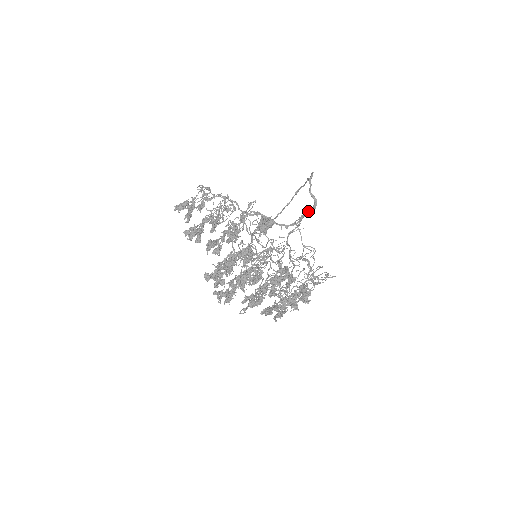
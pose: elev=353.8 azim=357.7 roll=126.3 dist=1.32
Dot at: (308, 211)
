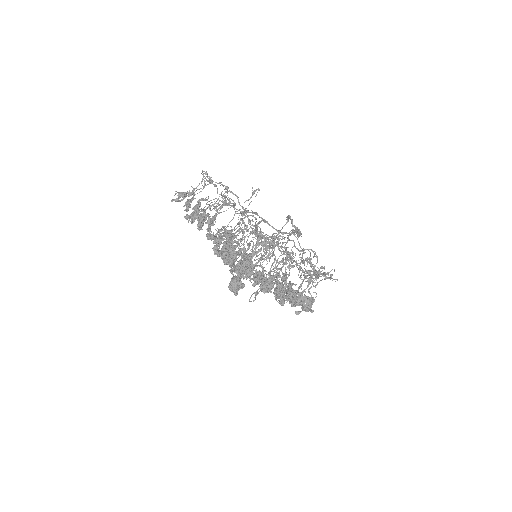
Dot at: (297, 231)
